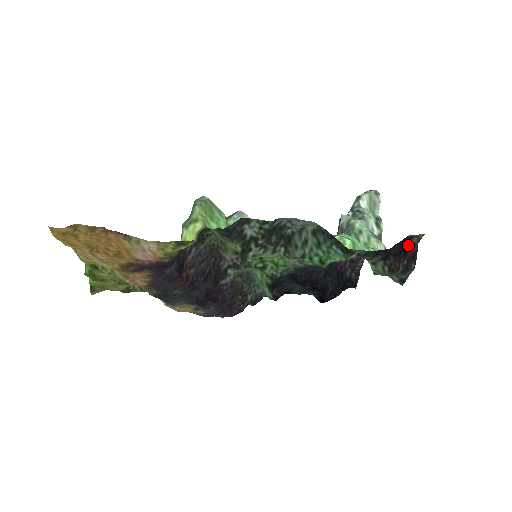
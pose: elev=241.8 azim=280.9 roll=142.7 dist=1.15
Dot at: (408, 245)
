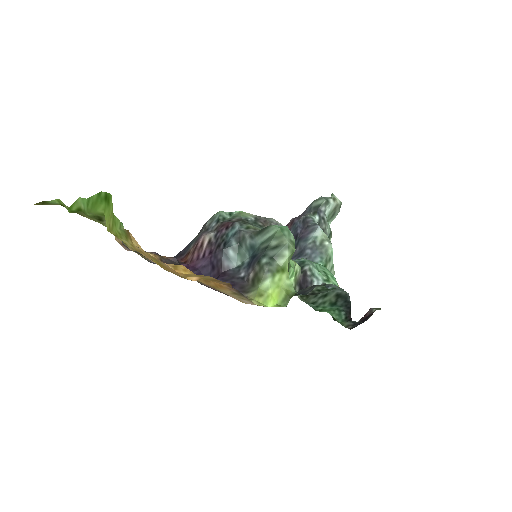
Dot at: (370, 314)
